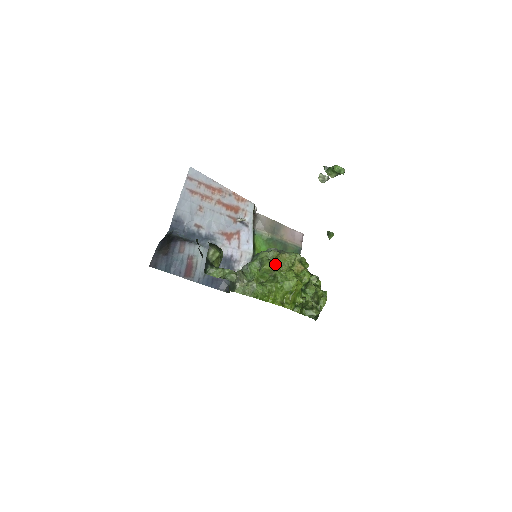
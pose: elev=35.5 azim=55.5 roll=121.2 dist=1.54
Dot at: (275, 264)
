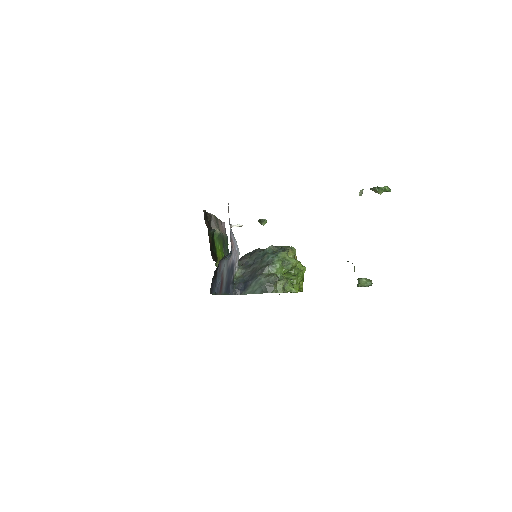
Dot at: occluded
